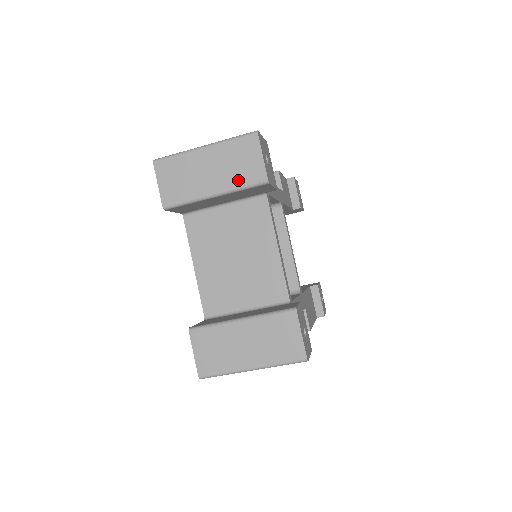
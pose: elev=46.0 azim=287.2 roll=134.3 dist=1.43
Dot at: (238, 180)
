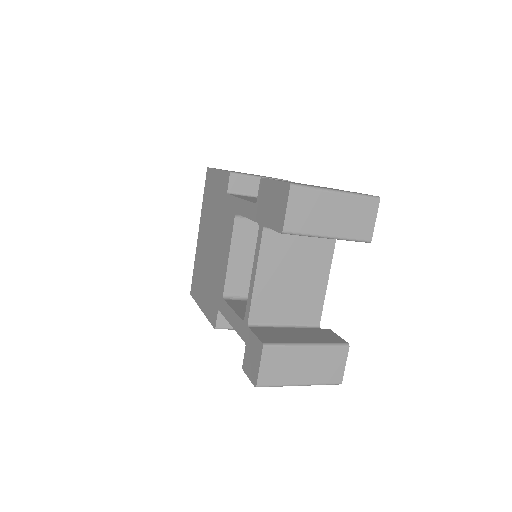
Dot at: (351, 232)
